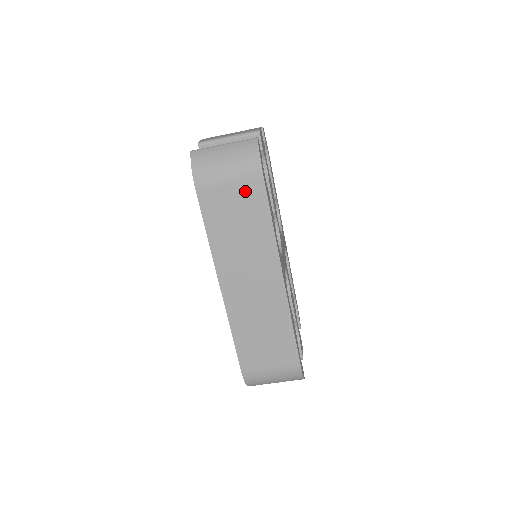
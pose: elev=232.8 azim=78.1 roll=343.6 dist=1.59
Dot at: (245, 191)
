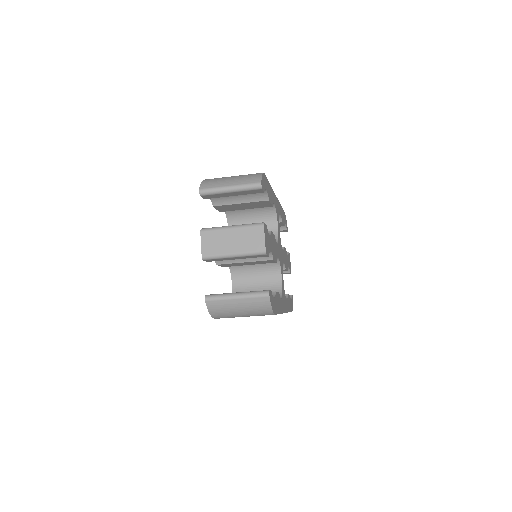
Dot at: occluded
